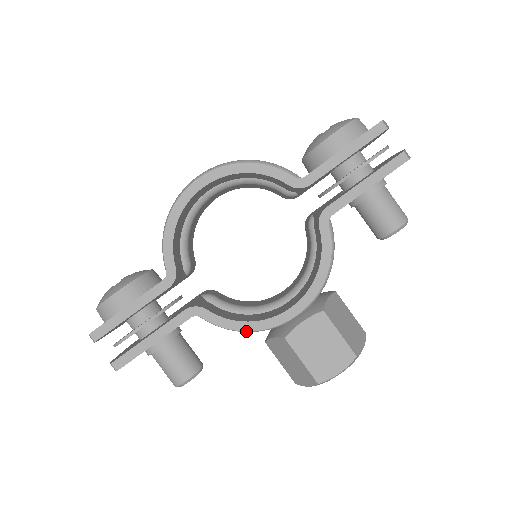
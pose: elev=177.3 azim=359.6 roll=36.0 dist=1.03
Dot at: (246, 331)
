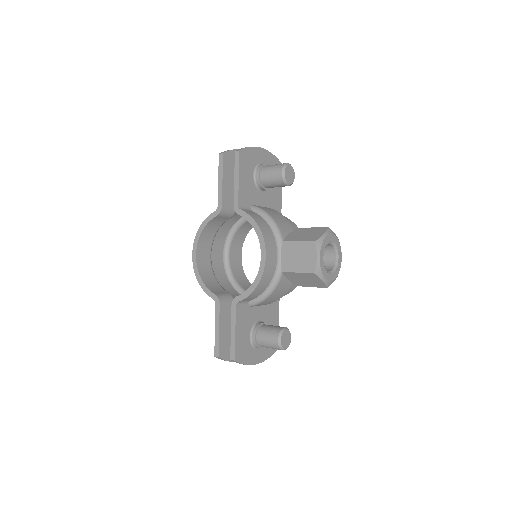
Dot at: (273, 289)
